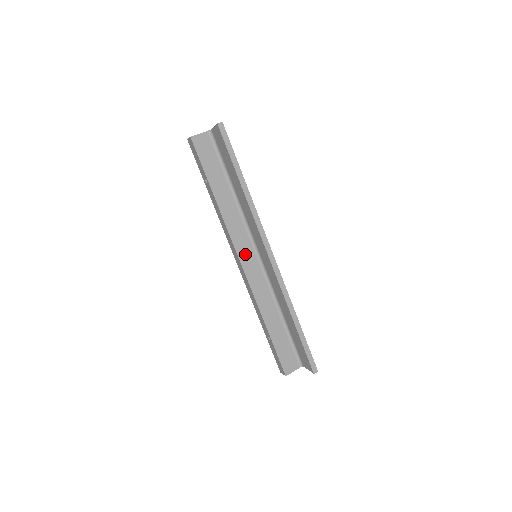
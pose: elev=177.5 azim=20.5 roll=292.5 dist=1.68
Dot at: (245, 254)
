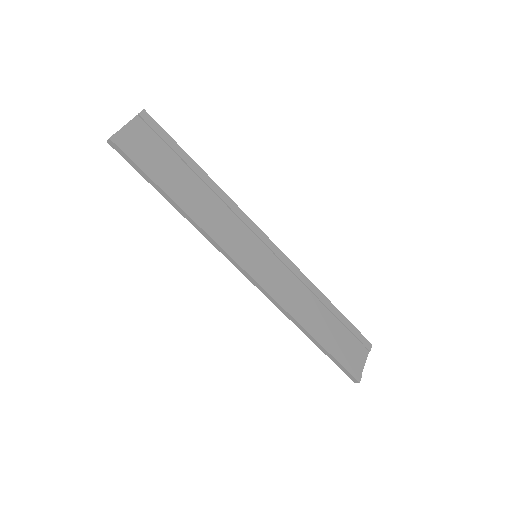
Dot at: occluded
